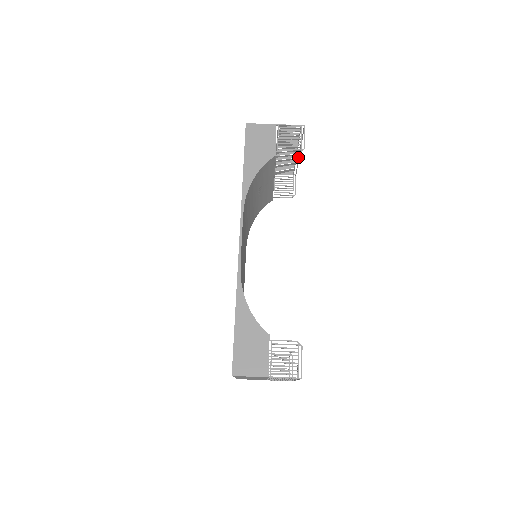
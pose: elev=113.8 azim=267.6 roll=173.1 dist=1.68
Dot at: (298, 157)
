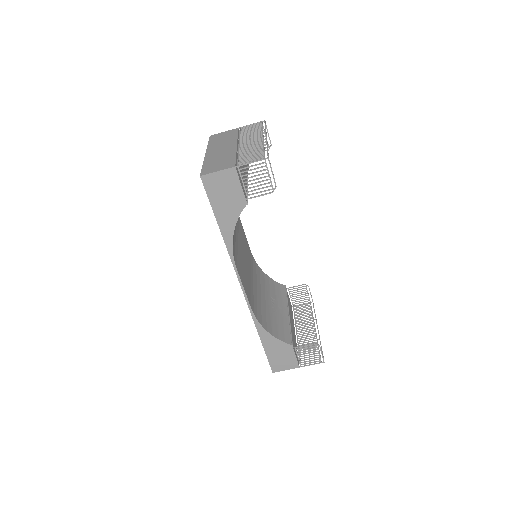
Dot at: occluded
